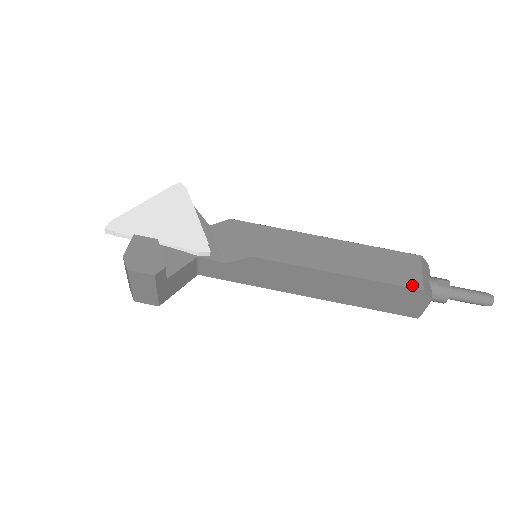
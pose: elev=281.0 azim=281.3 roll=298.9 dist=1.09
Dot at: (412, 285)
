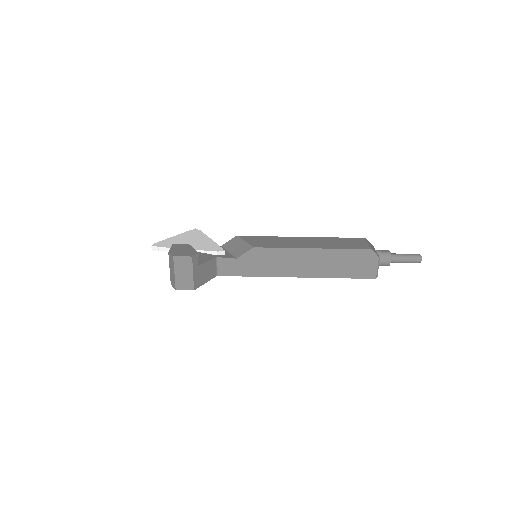
Dot at: (363, 248)
